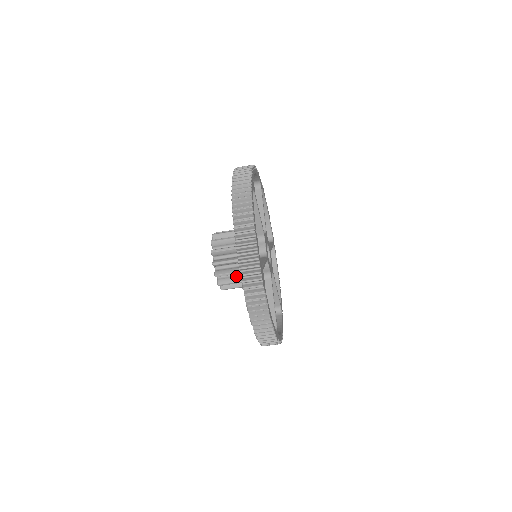
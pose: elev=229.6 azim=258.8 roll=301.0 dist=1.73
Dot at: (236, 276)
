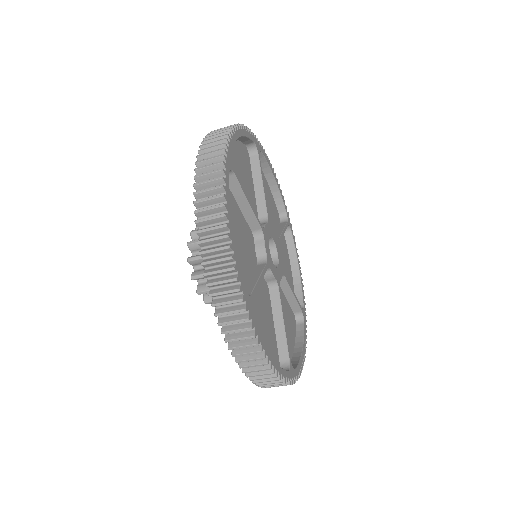
Dot at: occluded
